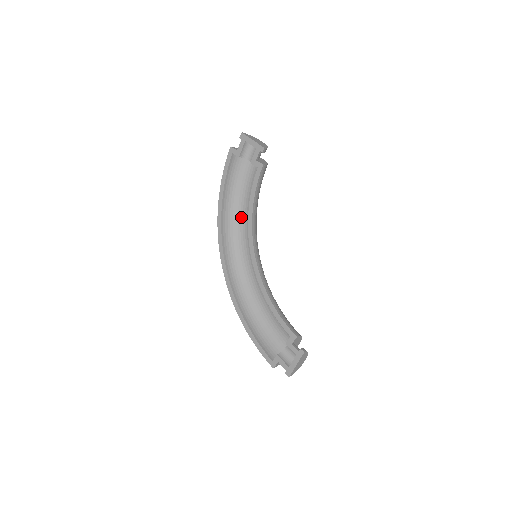
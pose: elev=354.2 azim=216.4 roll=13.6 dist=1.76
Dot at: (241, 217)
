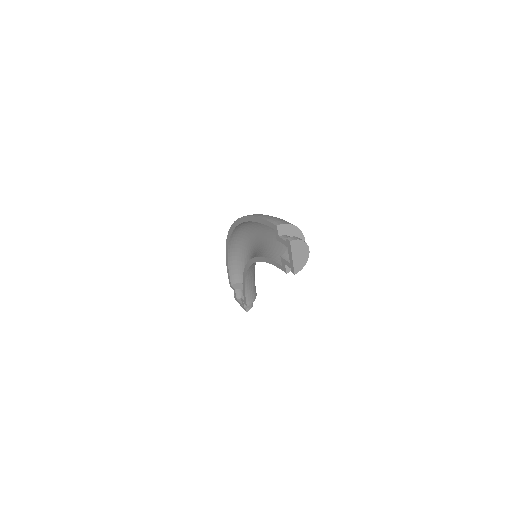
Dot at: (264, 228)
